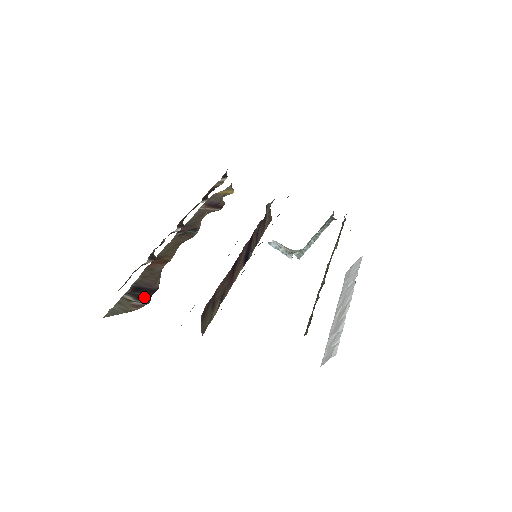
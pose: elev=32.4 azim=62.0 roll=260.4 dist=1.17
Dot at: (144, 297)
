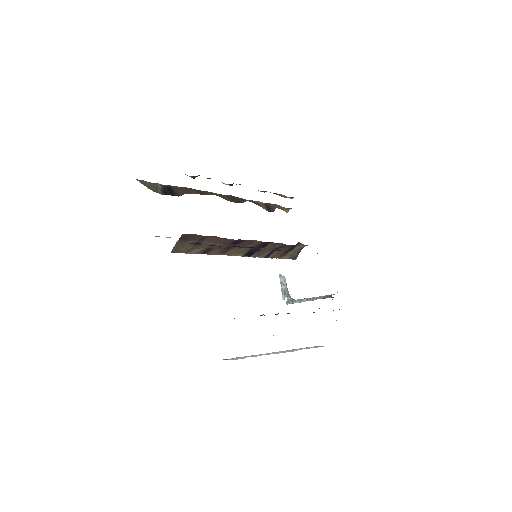
Dot at: (166, 193)
